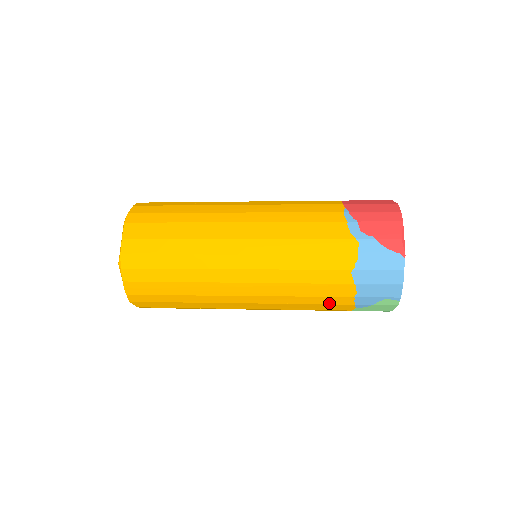
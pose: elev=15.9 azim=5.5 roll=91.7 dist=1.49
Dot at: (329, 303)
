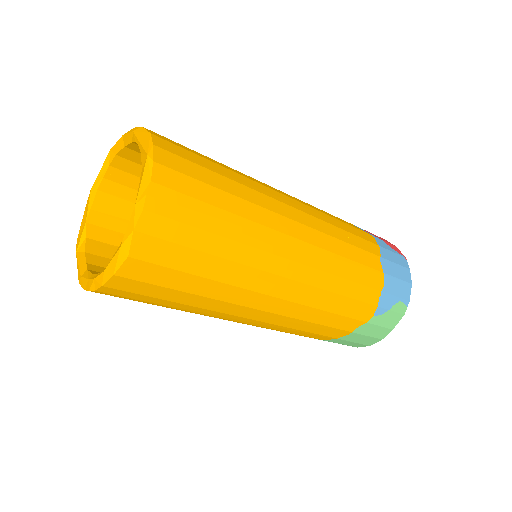
Dot at: (360, 298)
